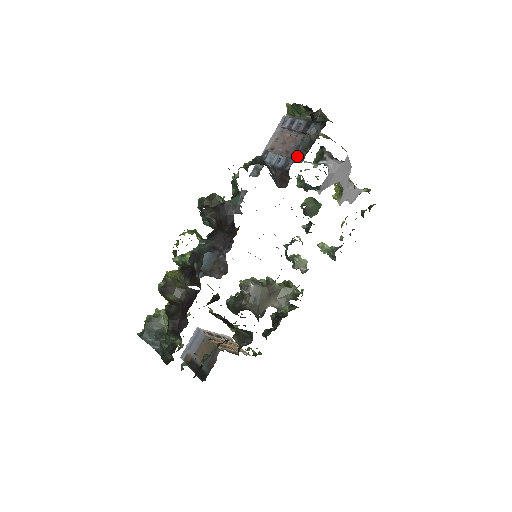
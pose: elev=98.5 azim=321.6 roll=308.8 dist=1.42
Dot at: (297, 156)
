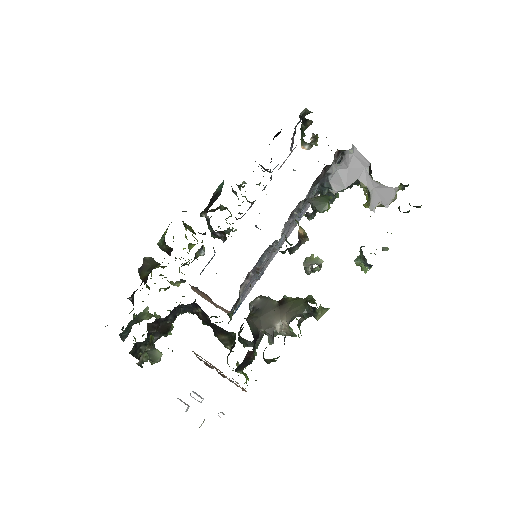
Dot at: occluded
